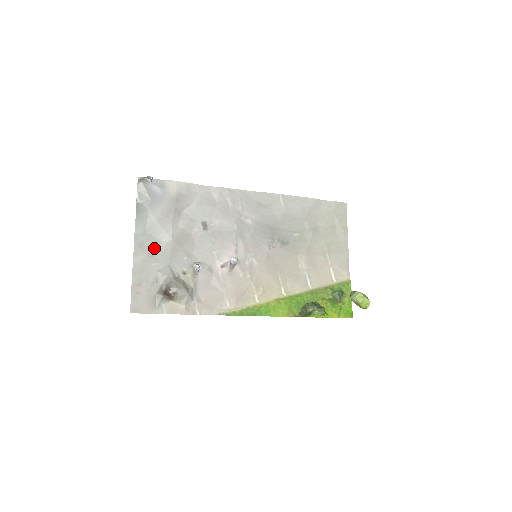
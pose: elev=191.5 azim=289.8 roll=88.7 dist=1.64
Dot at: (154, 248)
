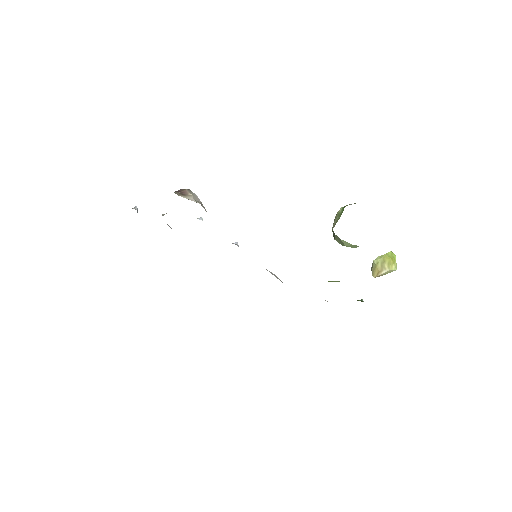
Dot at: occluded
